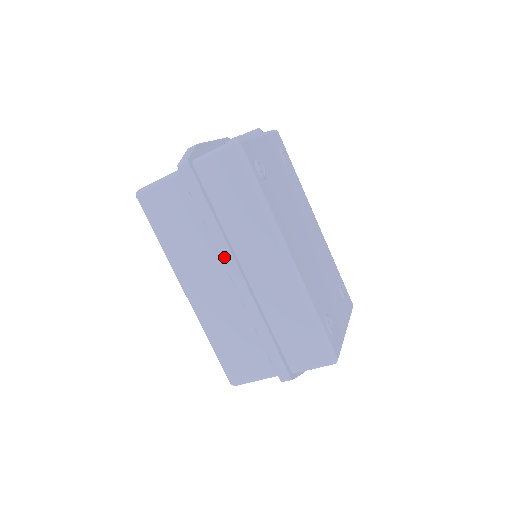
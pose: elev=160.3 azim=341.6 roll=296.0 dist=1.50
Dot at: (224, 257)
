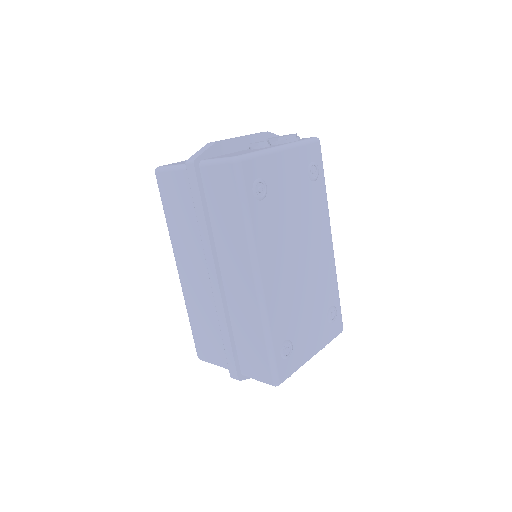
Dot at: (207, 257)
